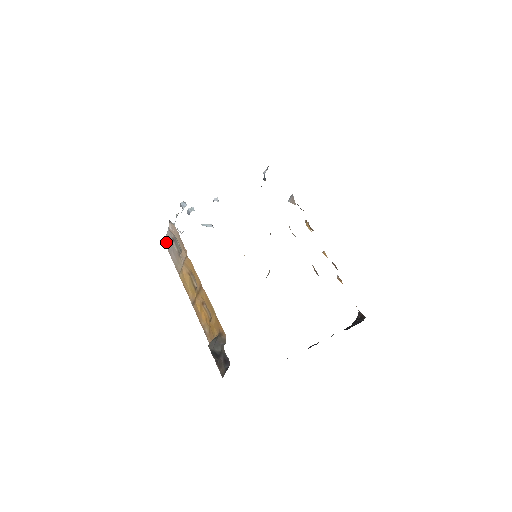
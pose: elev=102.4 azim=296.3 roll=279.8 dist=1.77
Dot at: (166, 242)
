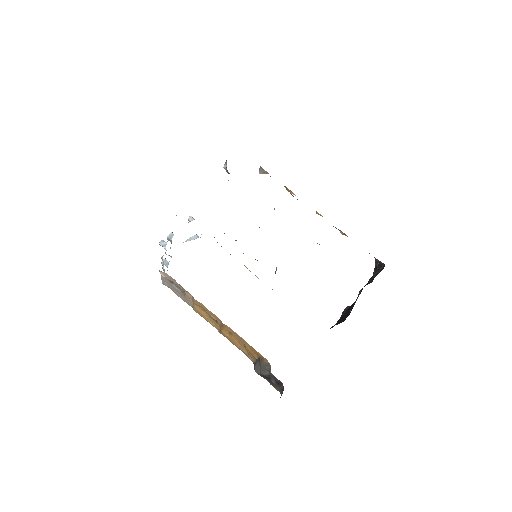
Dot at: (164, 283)
